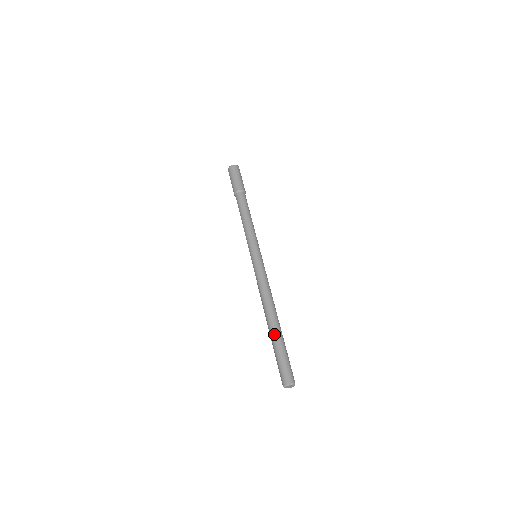
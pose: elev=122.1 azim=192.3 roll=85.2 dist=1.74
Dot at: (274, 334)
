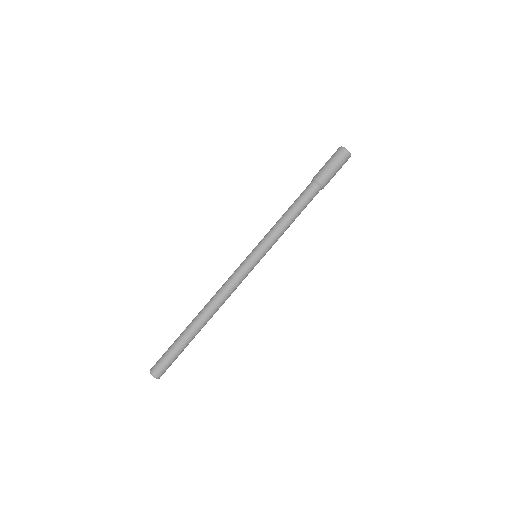
Dot at: (189, 334)
